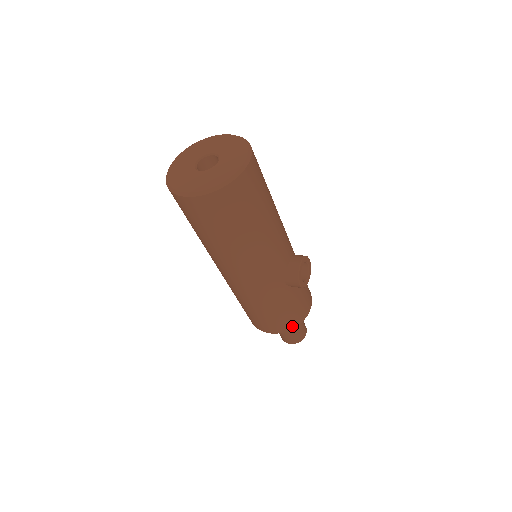
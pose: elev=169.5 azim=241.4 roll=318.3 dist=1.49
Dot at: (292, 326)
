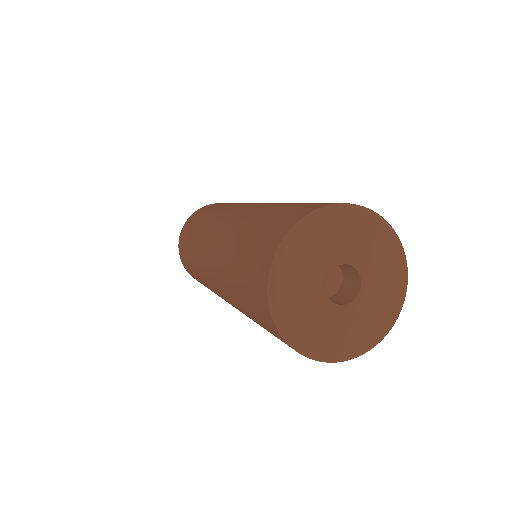
Dot at: occluded
